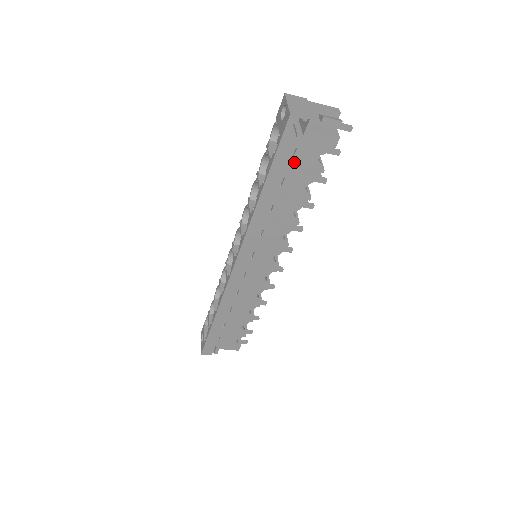
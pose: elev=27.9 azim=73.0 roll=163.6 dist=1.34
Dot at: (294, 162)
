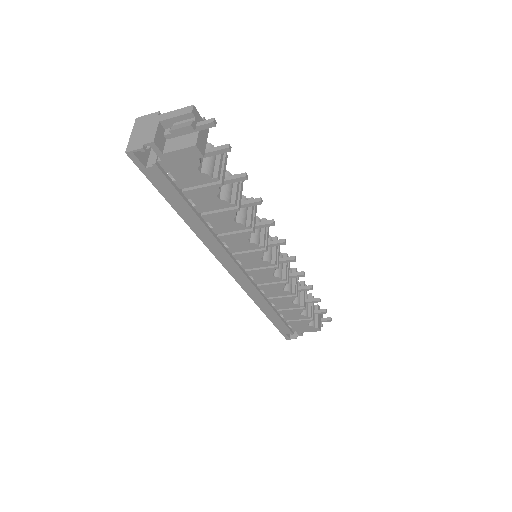
Dot at: (182, 183)
